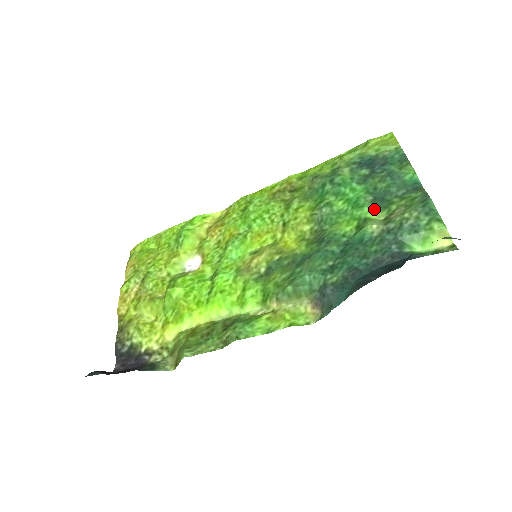
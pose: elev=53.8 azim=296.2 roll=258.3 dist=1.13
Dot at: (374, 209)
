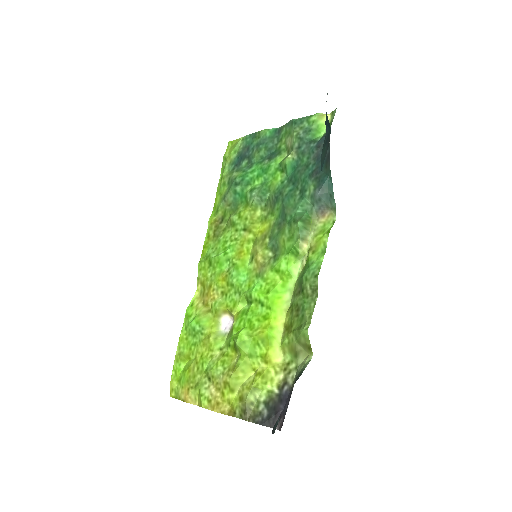
Dot at: (276, 159)
